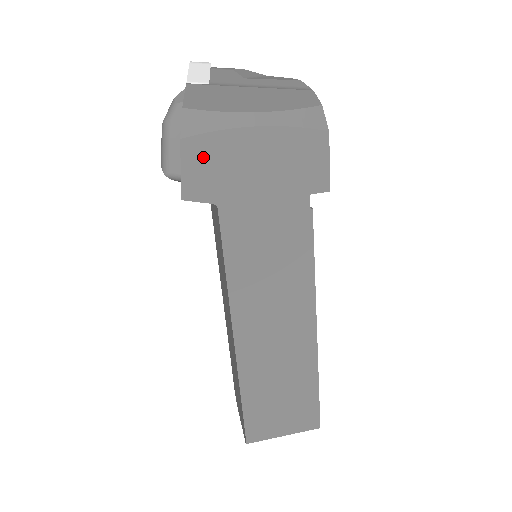
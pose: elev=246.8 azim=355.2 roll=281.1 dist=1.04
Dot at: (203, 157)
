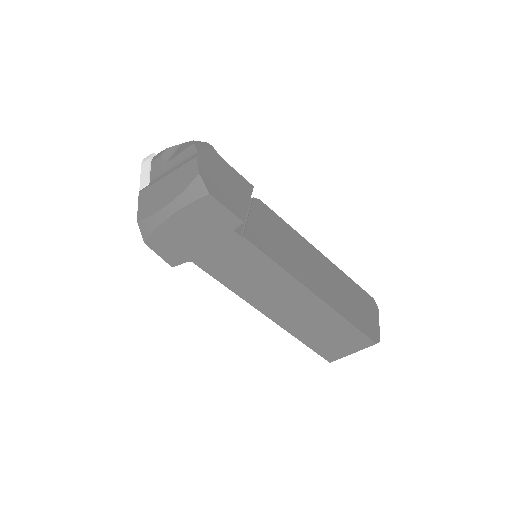
Dot at: (162, 244)
